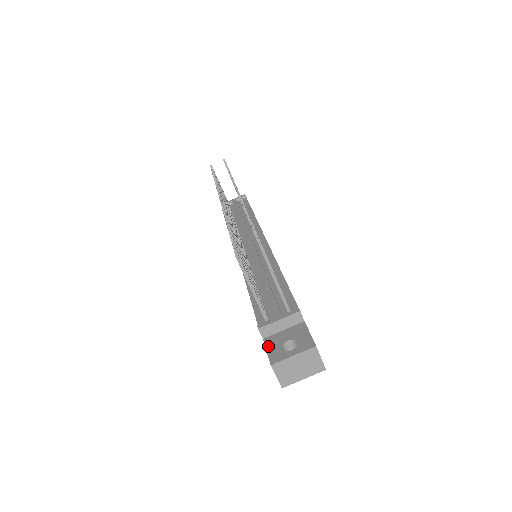
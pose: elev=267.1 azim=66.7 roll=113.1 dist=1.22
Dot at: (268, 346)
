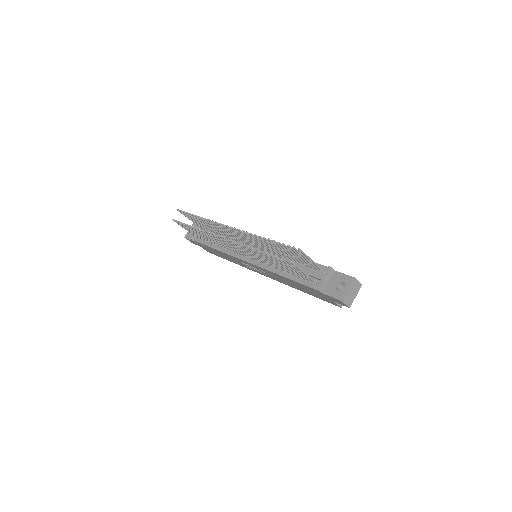
Dot at: (330, 294)
